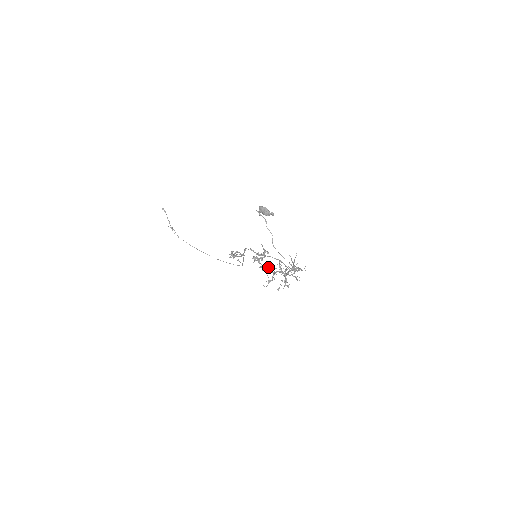
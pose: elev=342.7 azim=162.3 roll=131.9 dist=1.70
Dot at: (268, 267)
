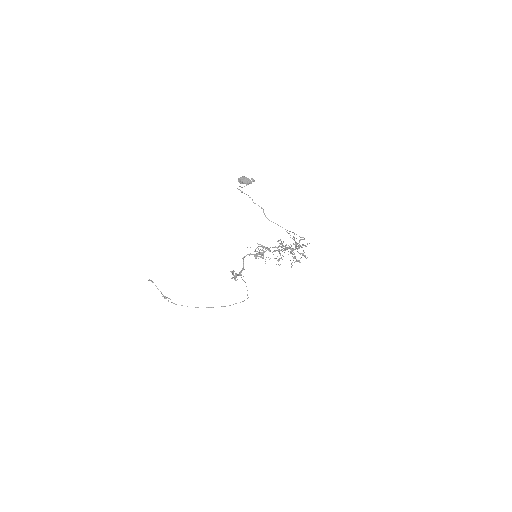
Dot at: occluded
